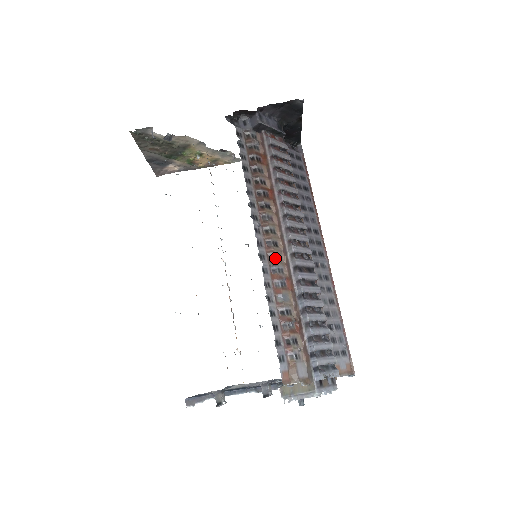
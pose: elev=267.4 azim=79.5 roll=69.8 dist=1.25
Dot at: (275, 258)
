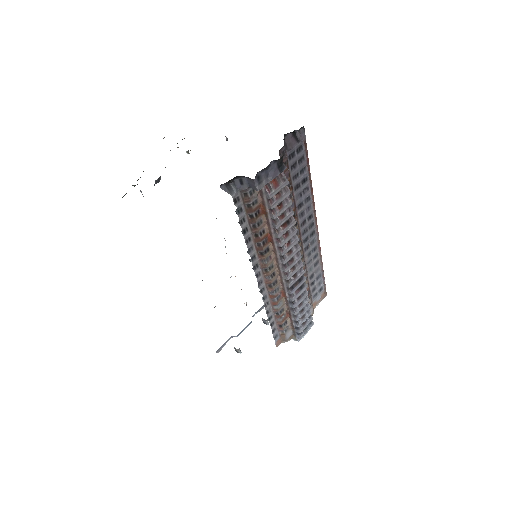
Dot at: (273, 286)
